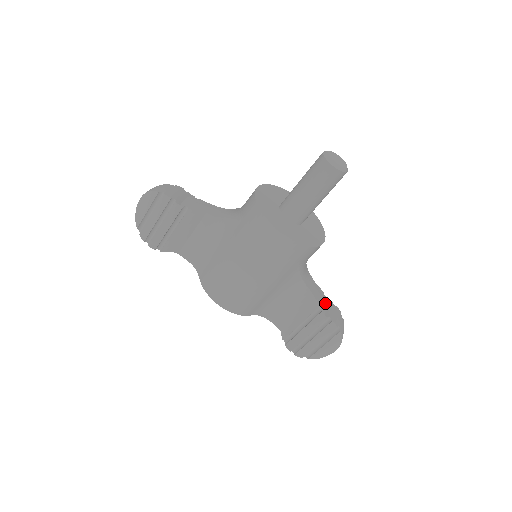
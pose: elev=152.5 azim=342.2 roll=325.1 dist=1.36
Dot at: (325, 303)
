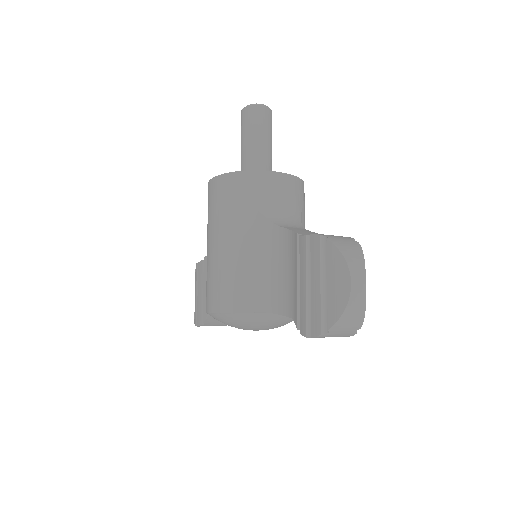
Dot at: occluded
